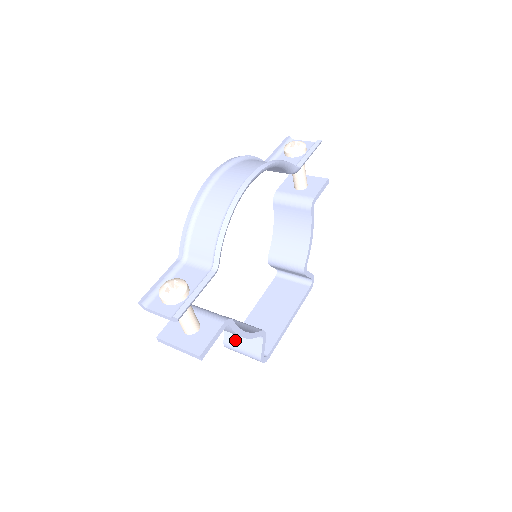
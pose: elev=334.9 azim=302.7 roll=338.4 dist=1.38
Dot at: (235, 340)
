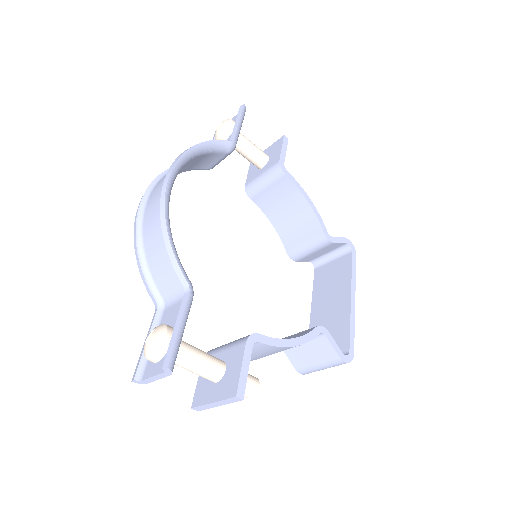
Dot at: (303, 359)
